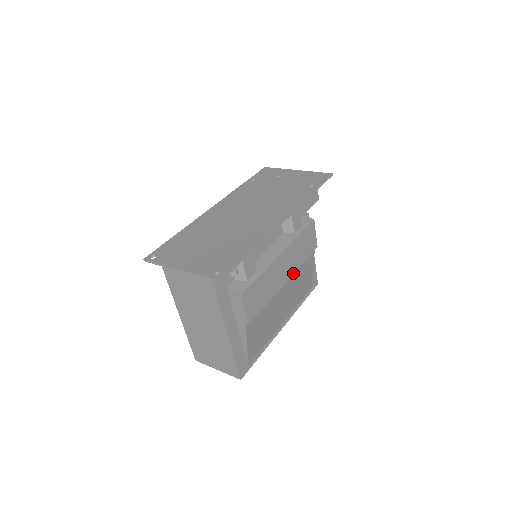
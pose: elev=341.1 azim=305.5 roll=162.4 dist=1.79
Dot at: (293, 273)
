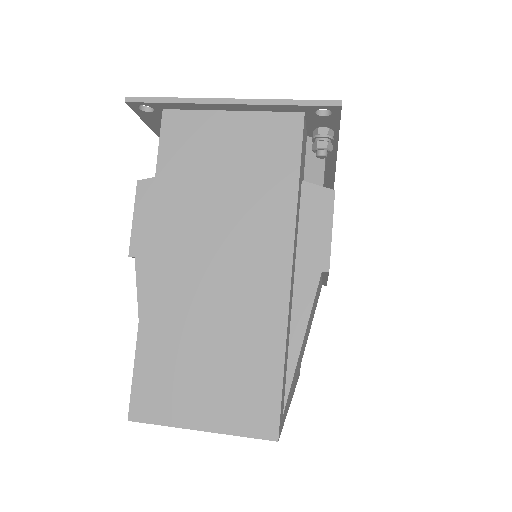
Dot at: occluded
